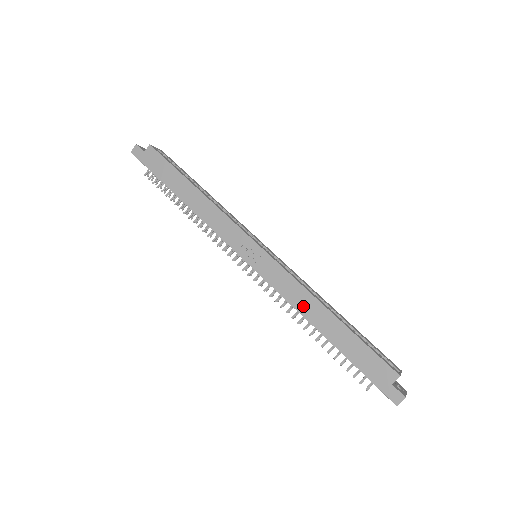
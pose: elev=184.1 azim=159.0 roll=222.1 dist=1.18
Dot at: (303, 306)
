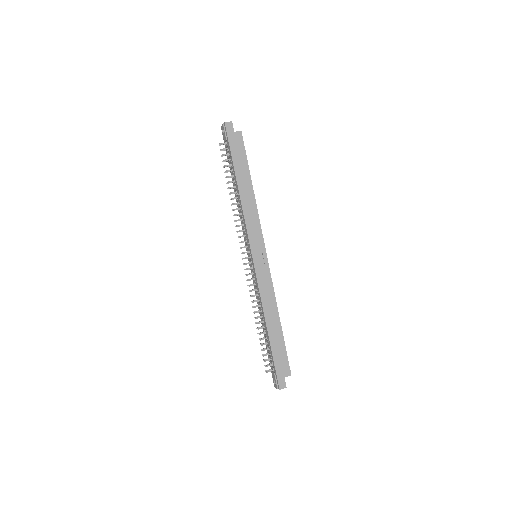
Dot at: (268, 306)
